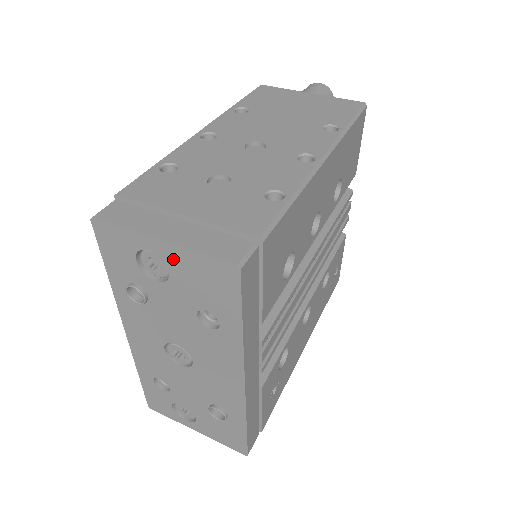
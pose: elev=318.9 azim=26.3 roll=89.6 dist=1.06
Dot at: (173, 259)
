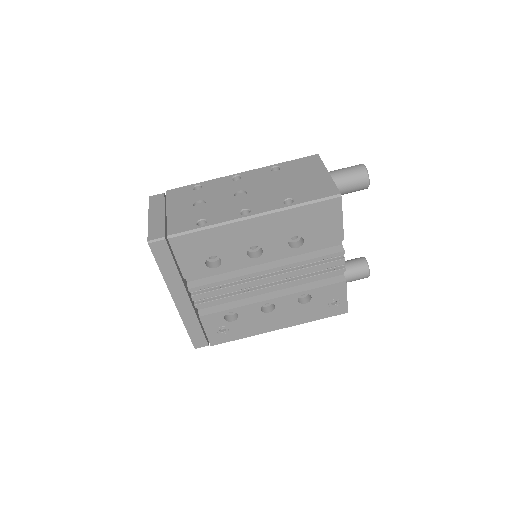
Dot at: occluded
